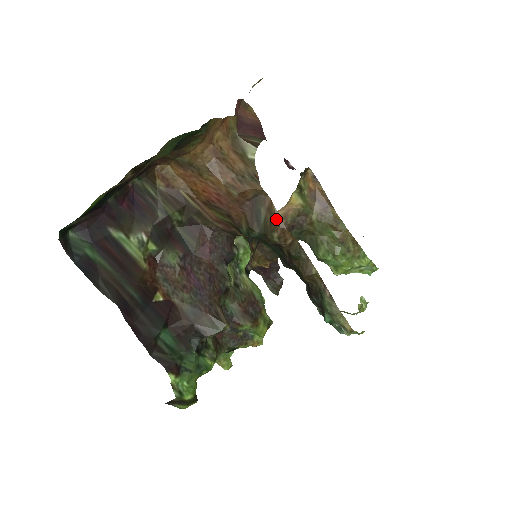
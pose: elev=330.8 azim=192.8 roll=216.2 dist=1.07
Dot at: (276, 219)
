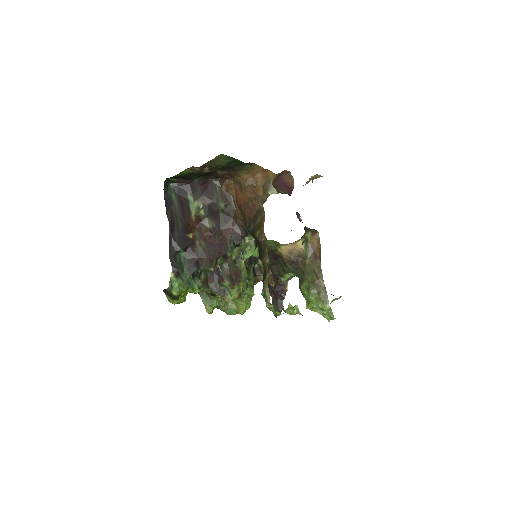
Dot at: (262, 224)
